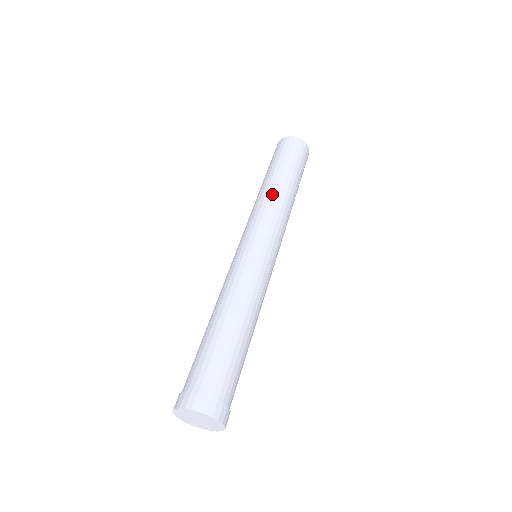
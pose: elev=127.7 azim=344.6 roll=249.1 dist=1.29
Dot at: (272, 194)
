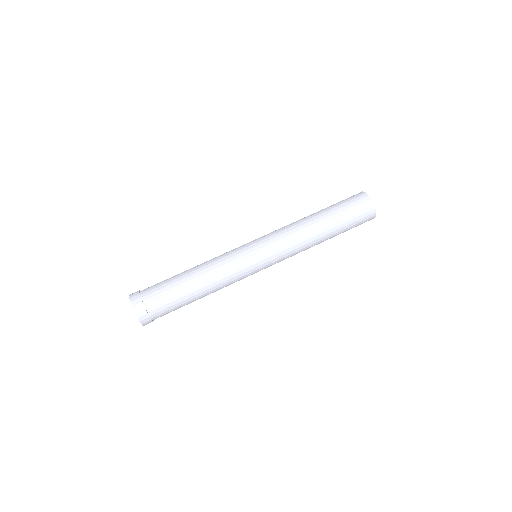
Dot at: (308, 237)
